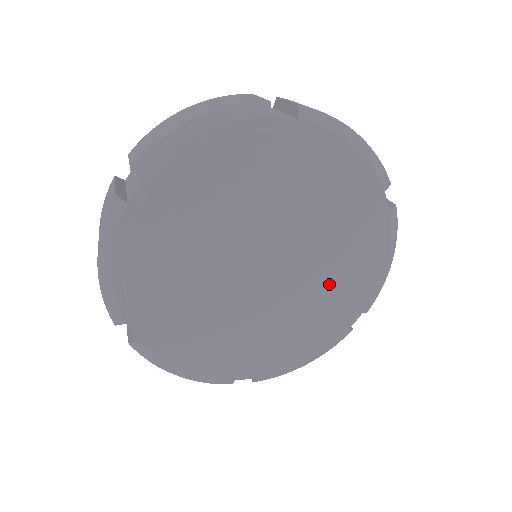
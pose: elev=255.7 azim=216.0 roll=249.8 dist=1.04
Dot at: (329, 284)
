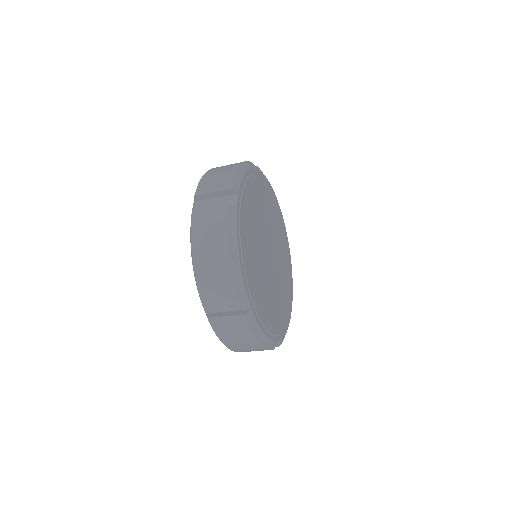
Dot at: (276, 224)
